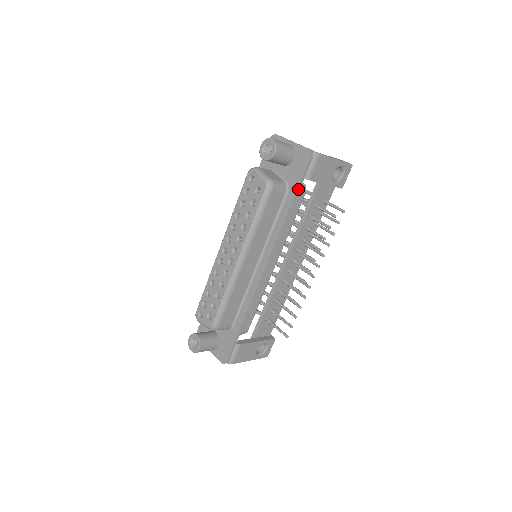
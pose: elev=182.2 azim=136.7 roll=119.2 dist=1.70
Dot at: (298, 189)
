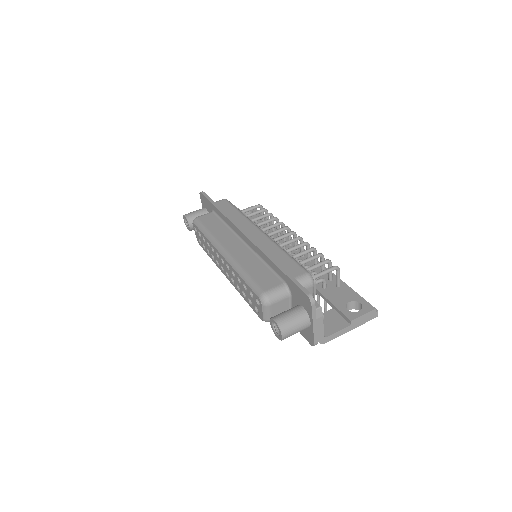
Dot at: occluded
